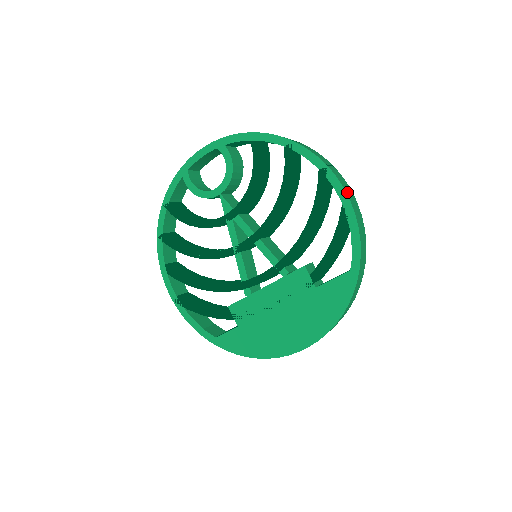
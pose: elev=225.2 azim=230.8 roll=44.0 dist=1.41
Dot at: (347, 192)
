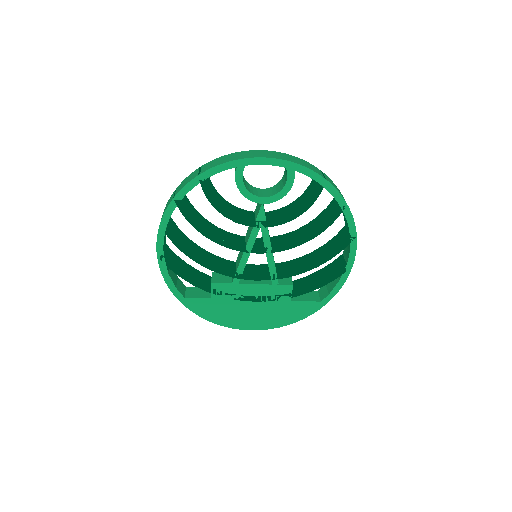
Dot at: (354, 257)
